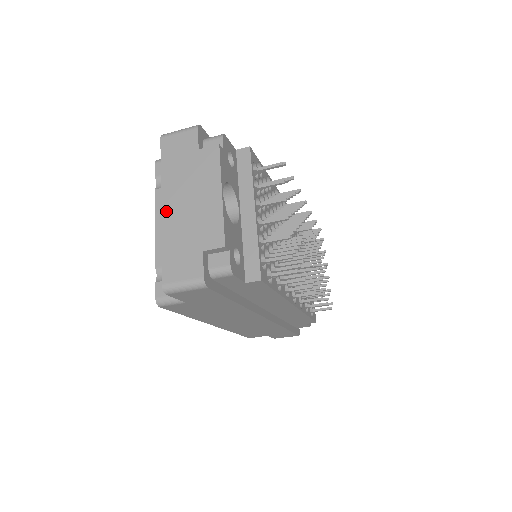
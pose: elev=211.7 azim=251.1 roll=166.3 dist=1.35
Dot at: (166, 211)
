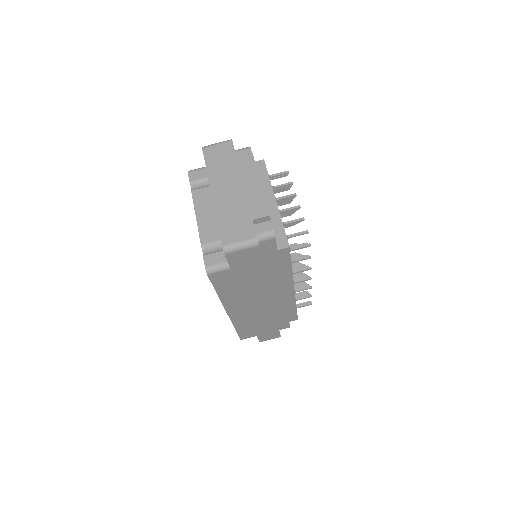
Dot at: (216, 196)
